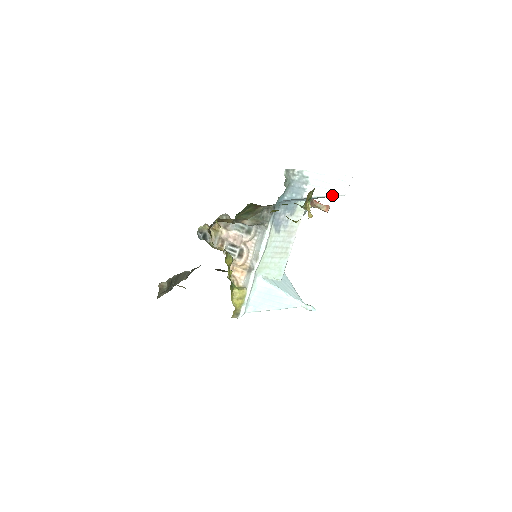
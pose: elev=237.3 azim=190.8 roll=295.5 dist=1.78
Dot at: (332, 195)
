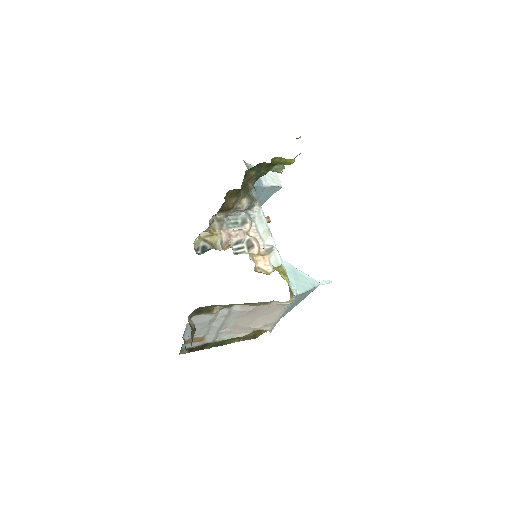
Dot at: (276, 186)
